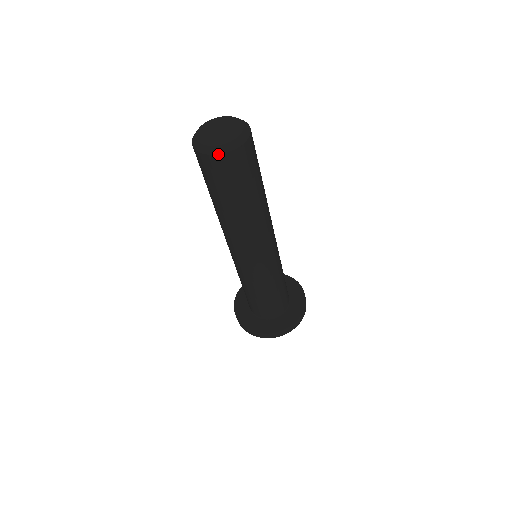
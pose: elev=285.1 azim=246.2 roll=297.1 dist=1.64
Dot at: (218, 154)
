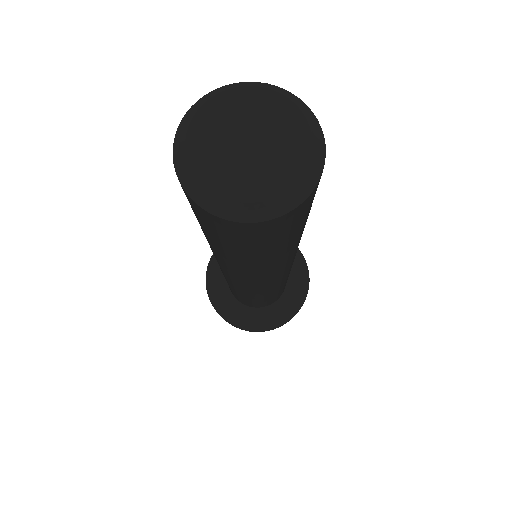
Dot at: (265, 220)
